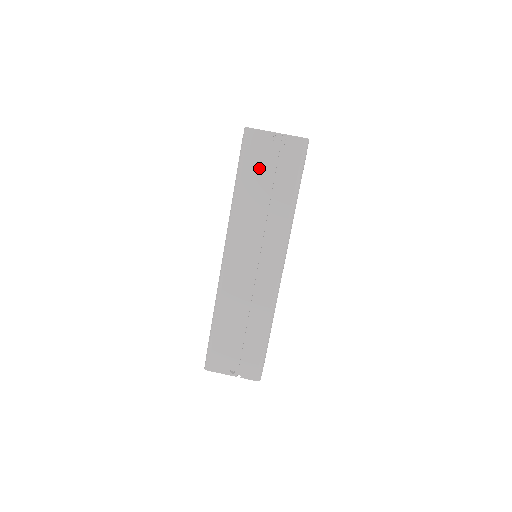
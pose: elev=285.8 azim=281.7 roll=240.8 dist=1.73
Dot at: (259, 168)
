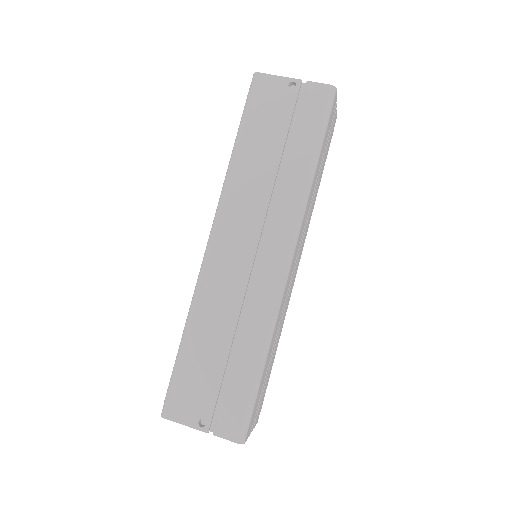
Dot at: (268, 122)
